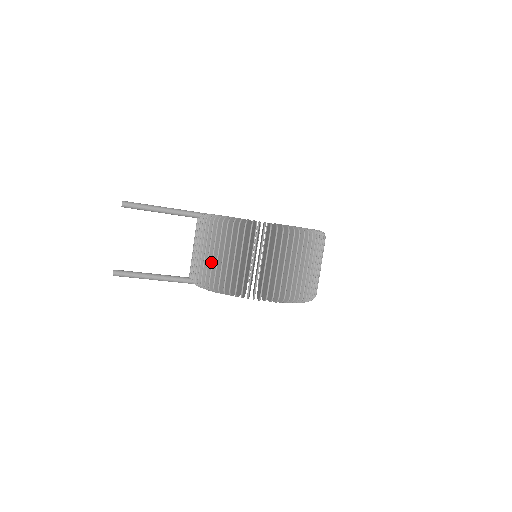
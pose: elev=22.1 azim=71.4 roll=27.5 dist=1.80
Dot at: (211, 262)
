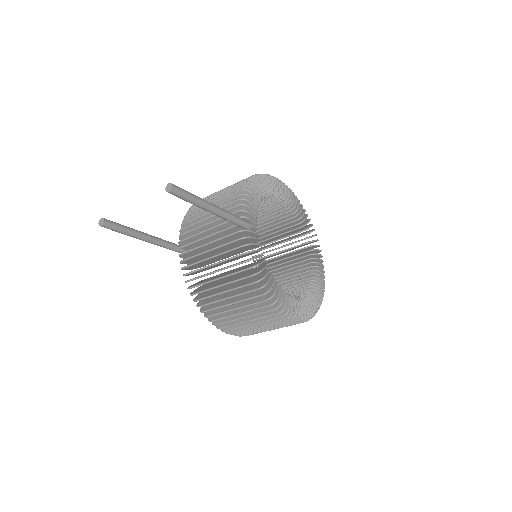
Dot at: (213, 288)
